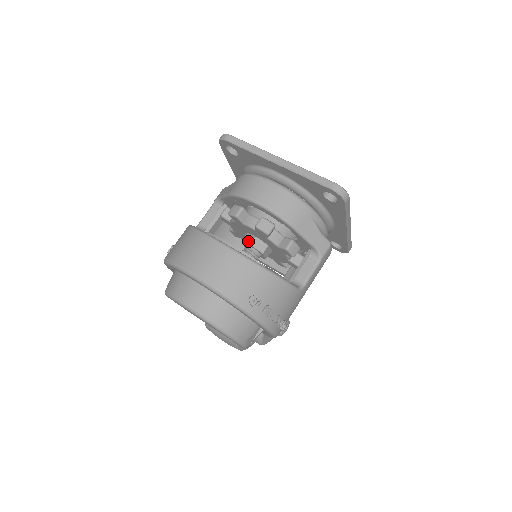
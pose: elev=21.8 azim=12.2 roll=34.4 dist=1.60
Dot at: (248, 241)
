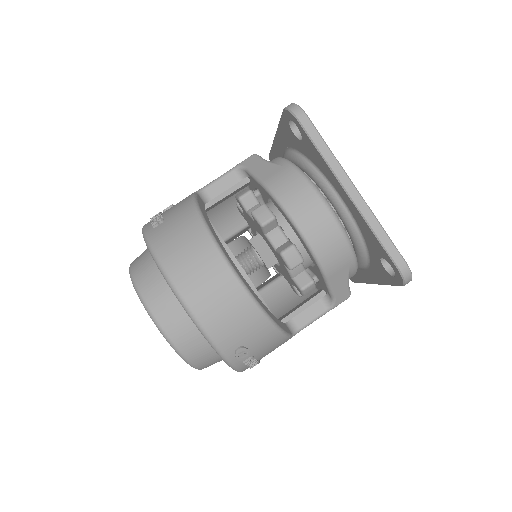
Dot at: (258, 247)
